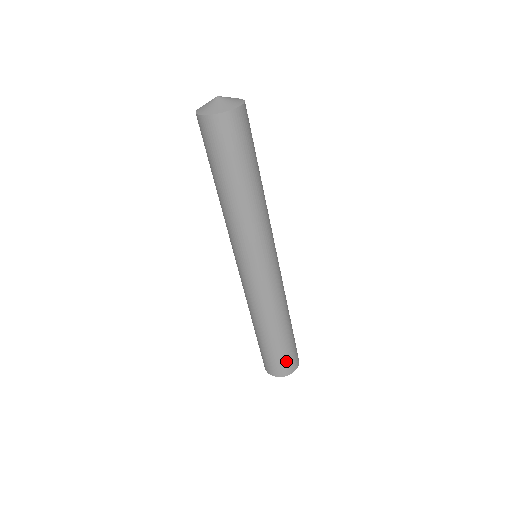
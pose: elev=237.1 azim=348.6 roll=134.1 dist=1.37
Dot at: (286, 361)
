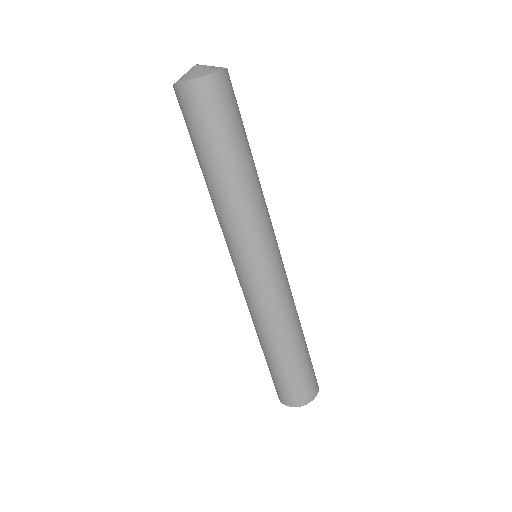
Dot at: (310, 379)
